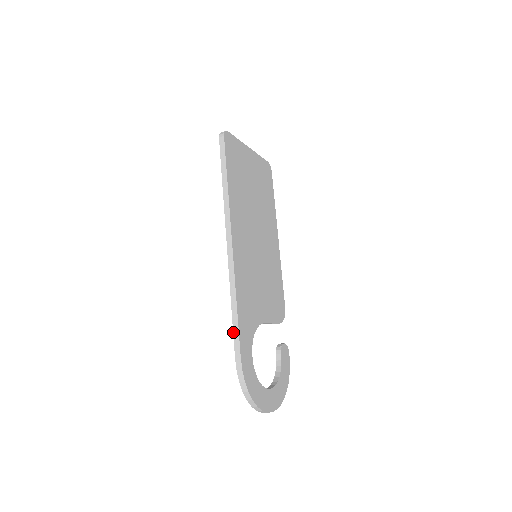
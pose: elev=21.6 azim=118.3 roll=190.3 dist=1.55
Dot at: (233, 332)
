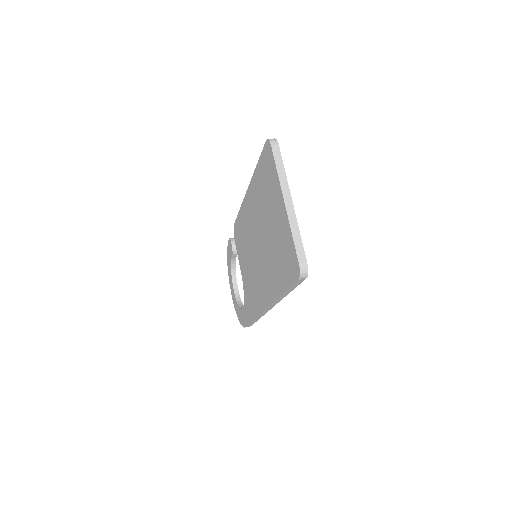
Dot at: occluded
